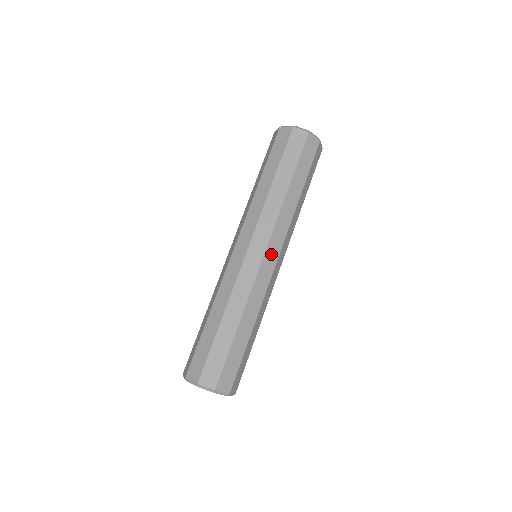
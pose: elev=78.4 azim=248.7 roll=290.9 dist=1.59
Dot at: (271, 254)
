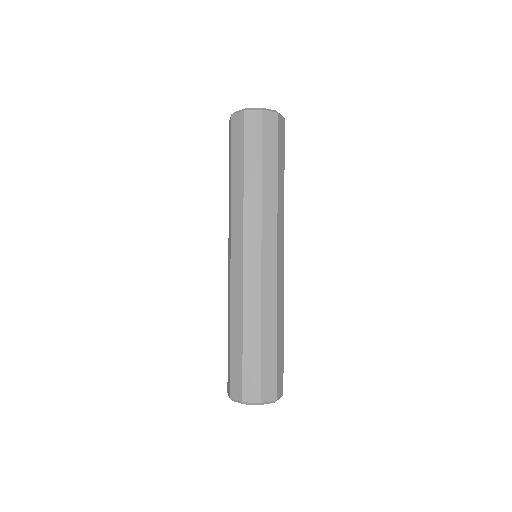
Dot at: (268, 252)
